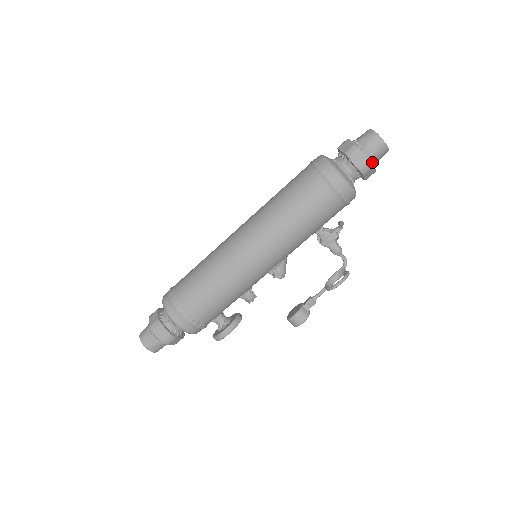
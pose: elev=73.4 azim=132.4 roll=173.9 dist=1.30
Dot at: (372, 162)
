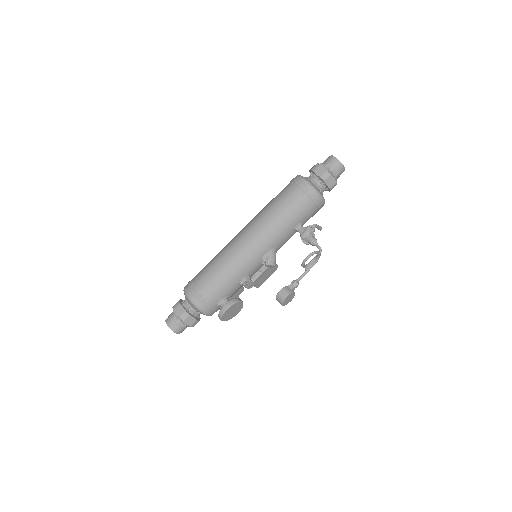
Dot at: (331, 173)
